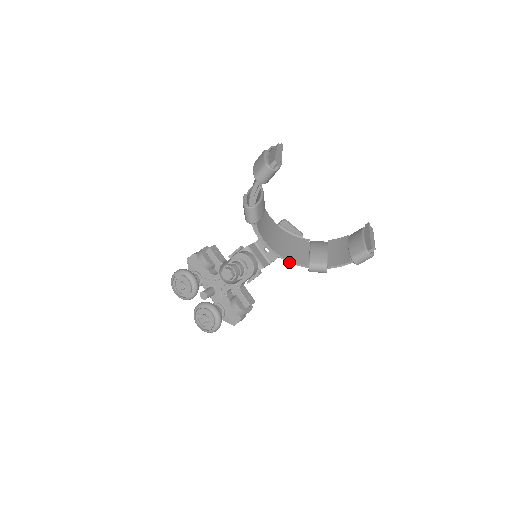
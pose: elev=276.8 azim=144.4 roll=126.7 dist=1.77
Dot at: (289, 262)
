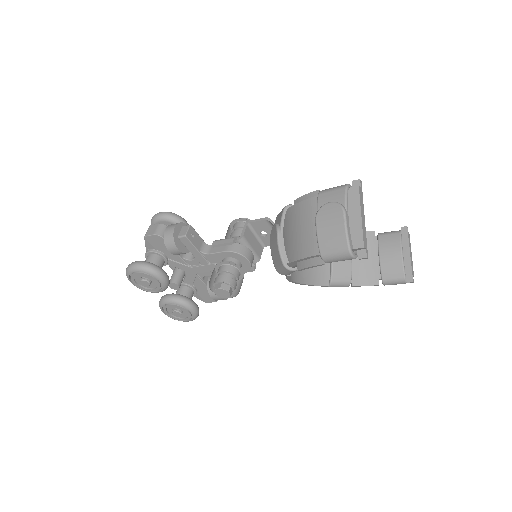
Dot at: (309, 285)
